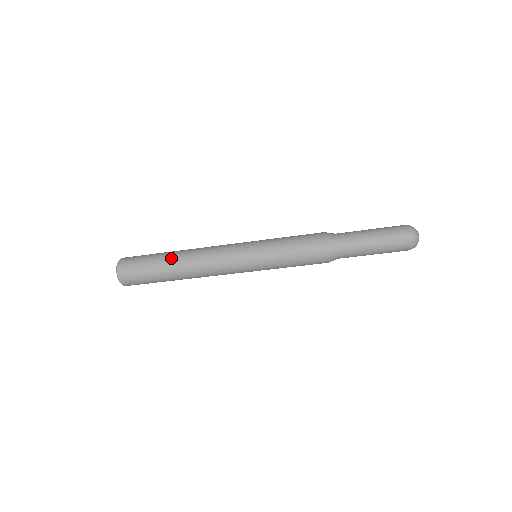
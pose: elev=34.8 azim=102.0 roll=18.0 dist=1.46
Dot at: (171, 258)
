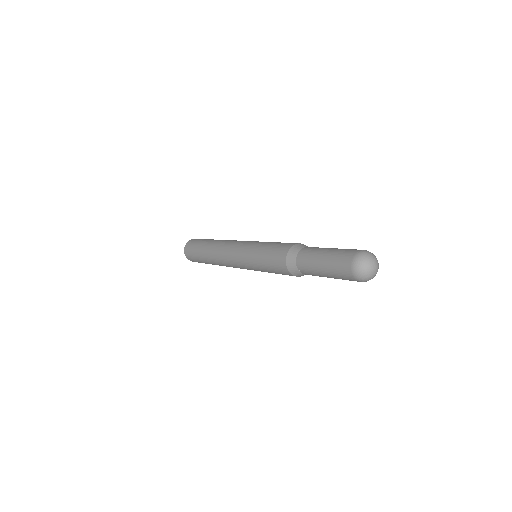
Dot at: (207, 245)
